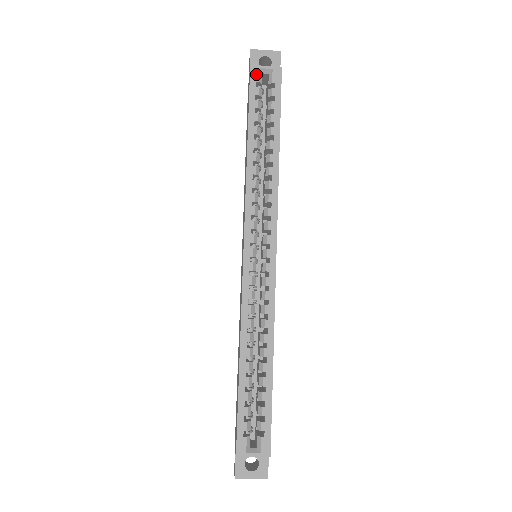
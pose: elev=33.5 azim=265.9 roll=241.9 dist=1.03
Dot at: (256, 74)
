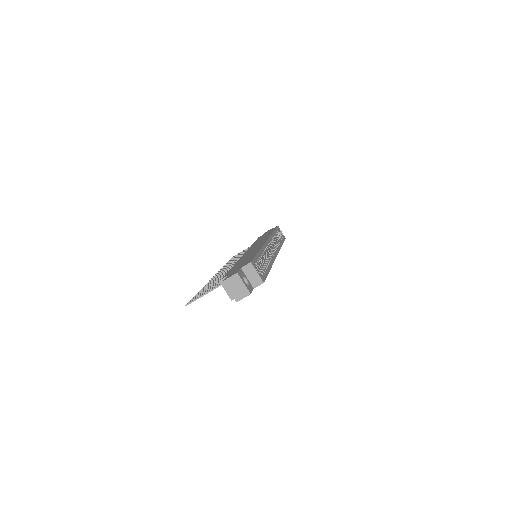
Dot at: (279, 229)
